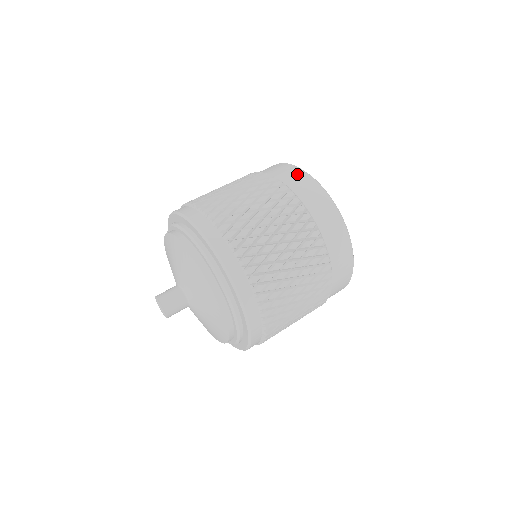
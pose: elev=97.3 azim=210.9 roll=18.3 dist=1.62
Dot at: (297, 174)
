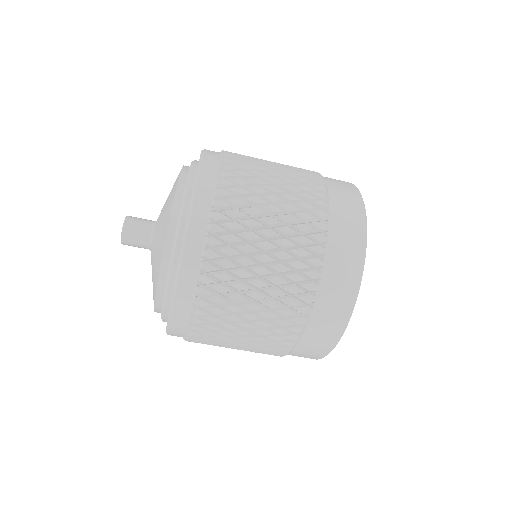
Dot at: (344, 182)
